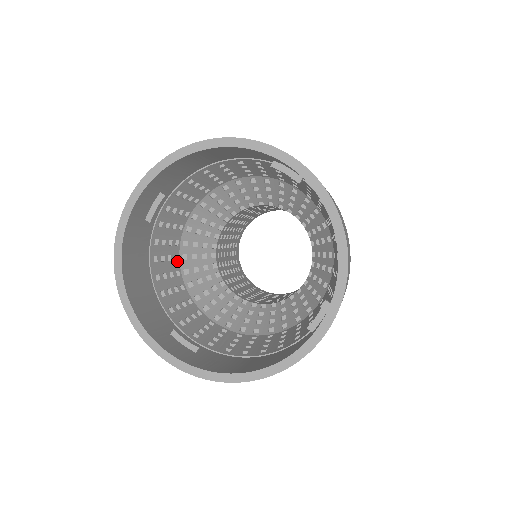
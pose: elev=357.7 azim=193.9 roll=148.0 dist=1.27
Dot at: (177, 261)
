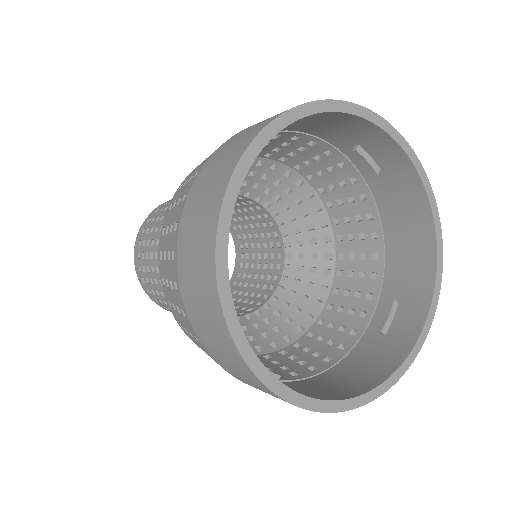
Dot at: occluded
